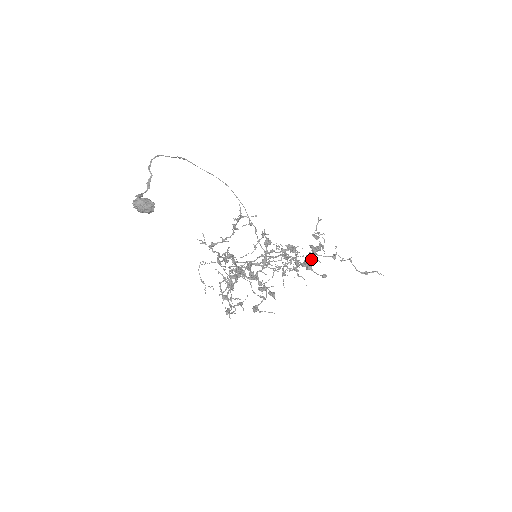
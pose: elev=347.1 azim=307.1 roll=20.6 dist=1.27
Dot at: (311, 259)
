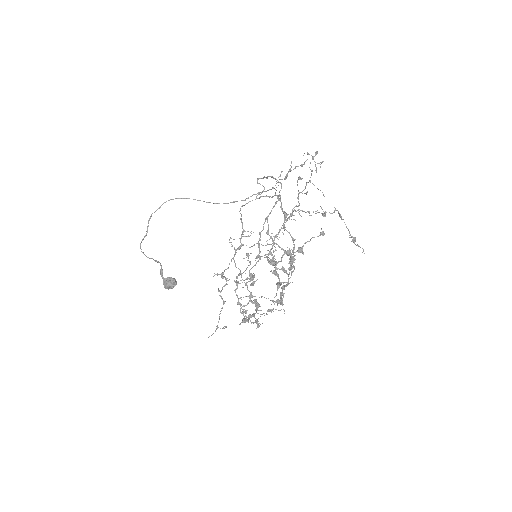
Dot at: occluded
